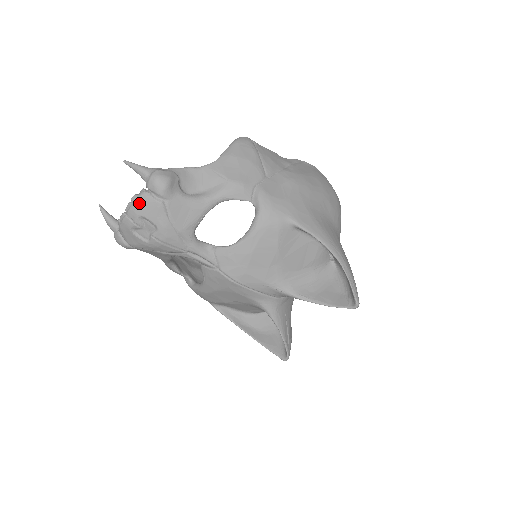
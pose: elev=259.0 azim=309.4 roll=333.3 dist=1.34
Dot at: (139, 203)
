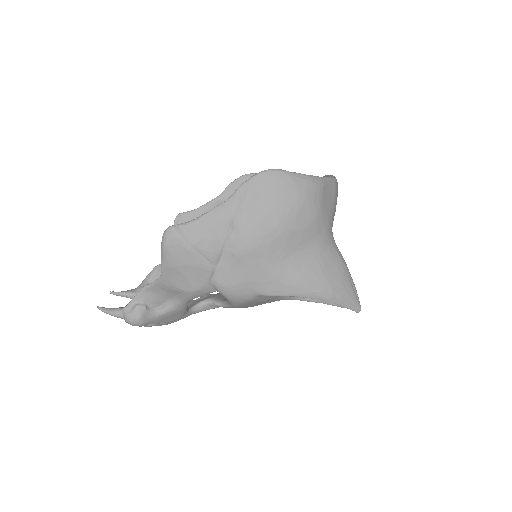
Dot at: occluded
